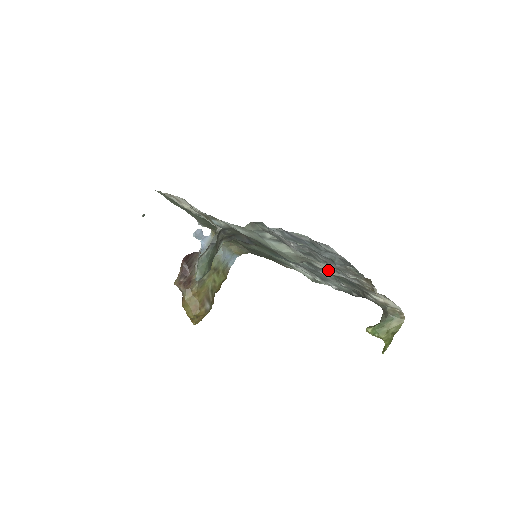
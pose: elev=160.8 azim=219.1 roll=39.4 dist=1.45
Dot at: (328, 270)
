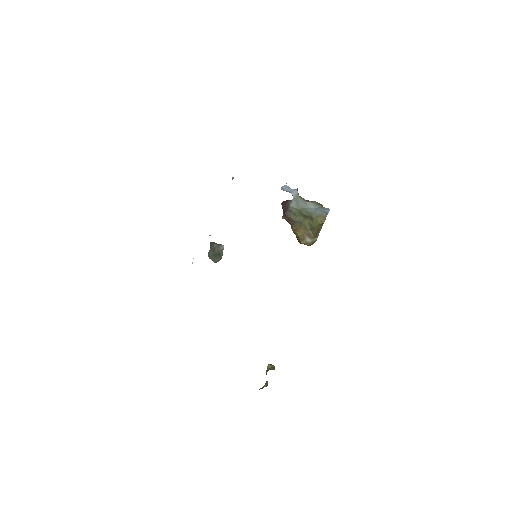
Dot at: occluded
